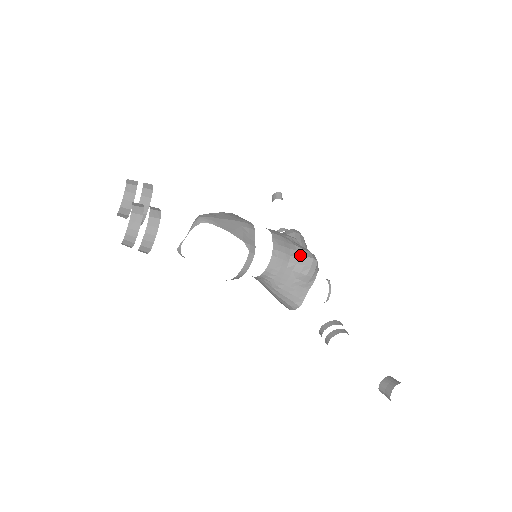
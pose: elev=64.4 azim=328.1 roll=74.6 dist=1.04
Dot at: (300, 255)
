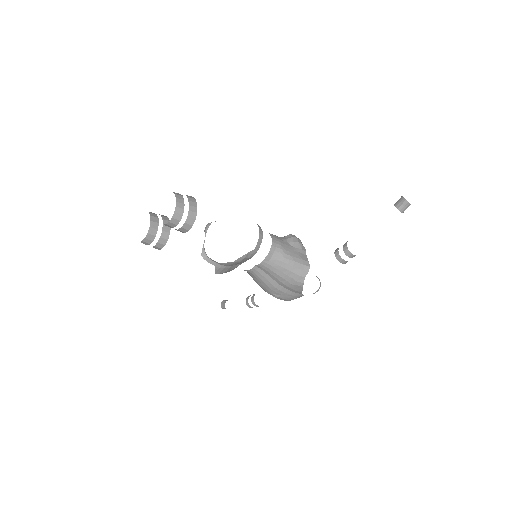
Dot at: (285, 236)
